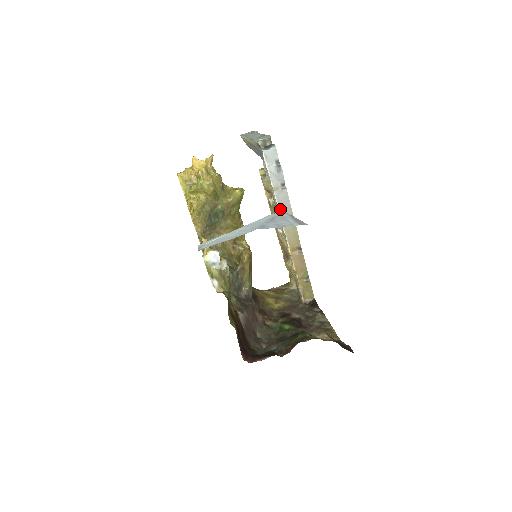
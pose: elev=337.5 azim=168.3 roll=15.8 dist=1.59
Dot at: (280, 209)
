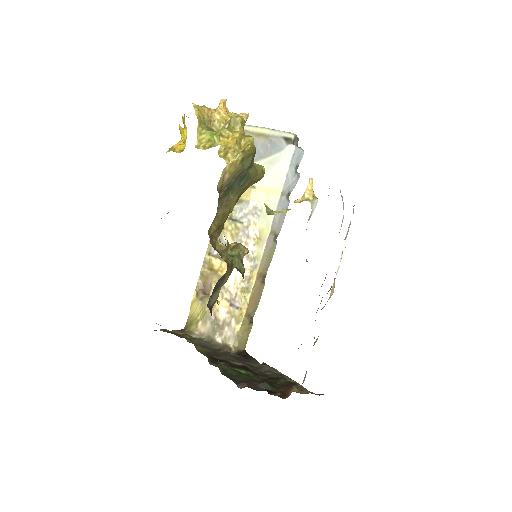
Dot at: (274, 219)
